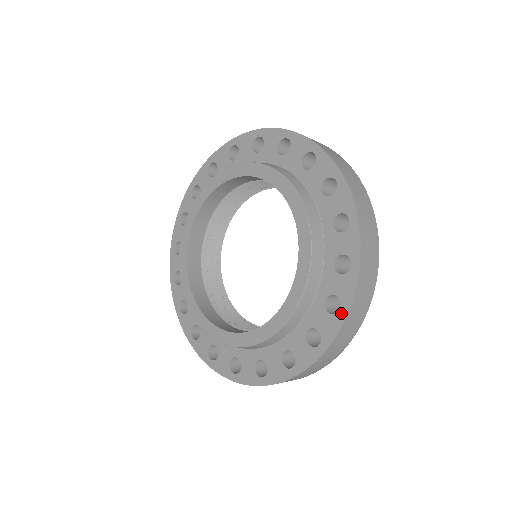
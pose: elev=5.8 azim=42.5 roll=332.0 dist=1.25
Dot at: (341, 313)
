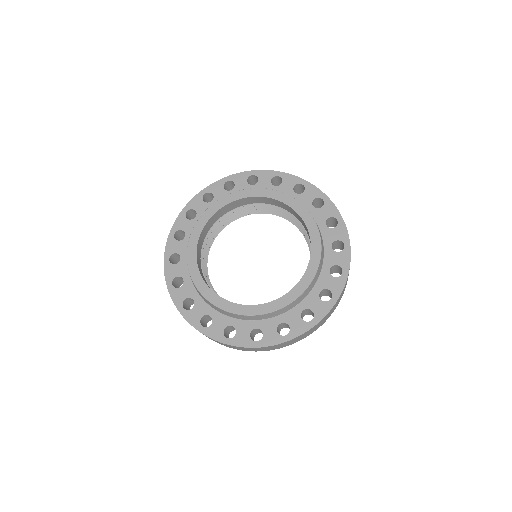
Dot at: (311, 323)
